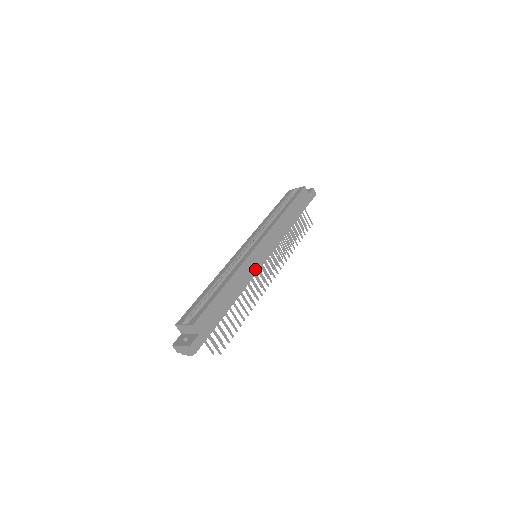
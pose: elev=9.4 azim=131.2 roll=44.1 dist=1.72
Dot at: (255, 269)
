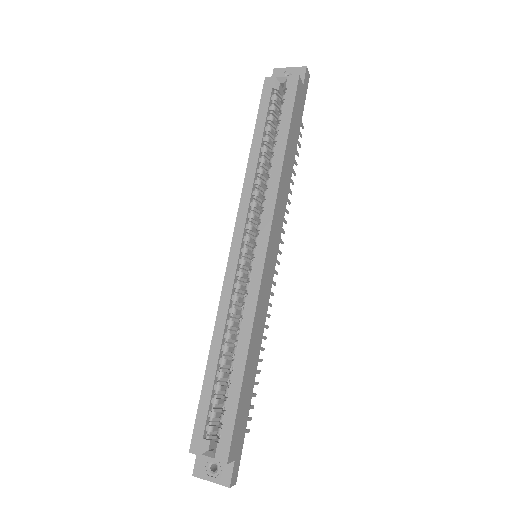
Dot at: (268, 293)
